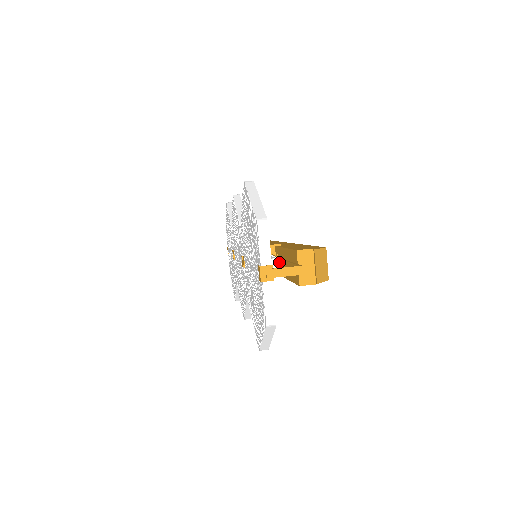
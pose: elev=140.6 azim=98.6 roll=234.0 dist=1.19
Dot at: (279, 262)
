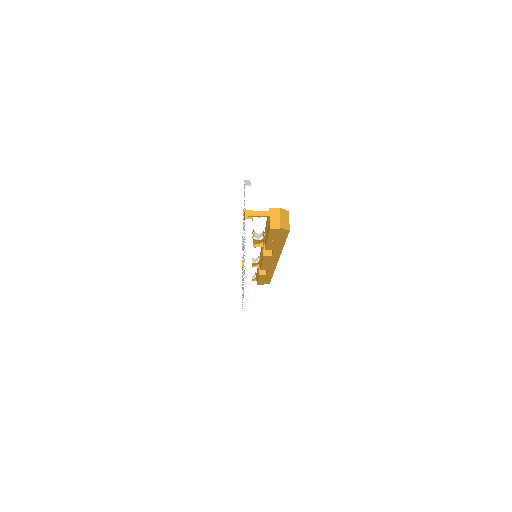
Dot at: (262, 227)
